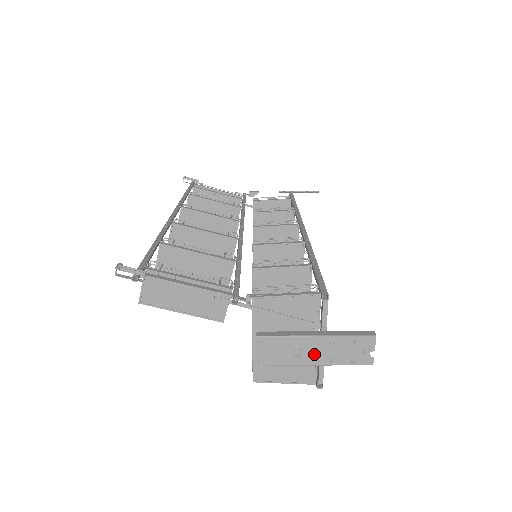
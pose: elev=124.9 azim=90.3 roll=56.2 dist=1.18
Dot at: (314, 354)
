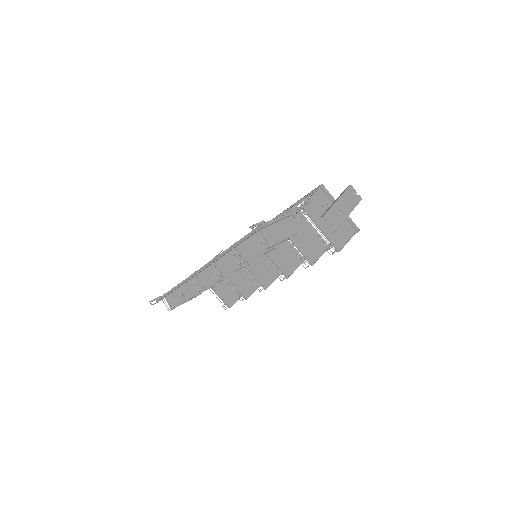
Dot at: (345, 209)
